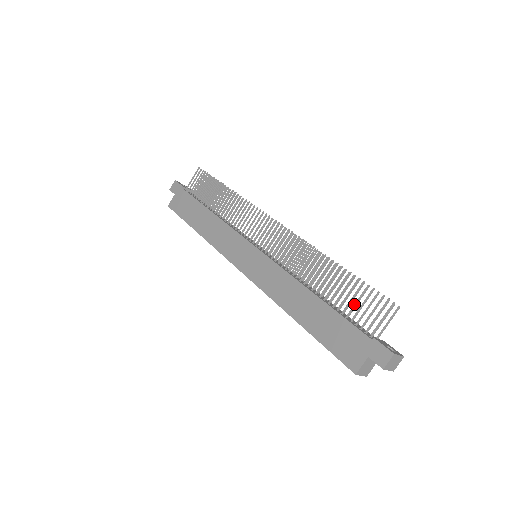
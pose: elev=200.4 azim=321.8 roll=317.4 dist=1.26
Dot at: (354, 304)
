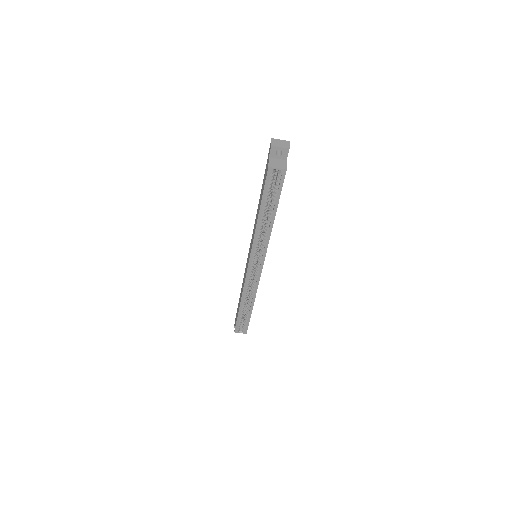
Dot at: occluded
